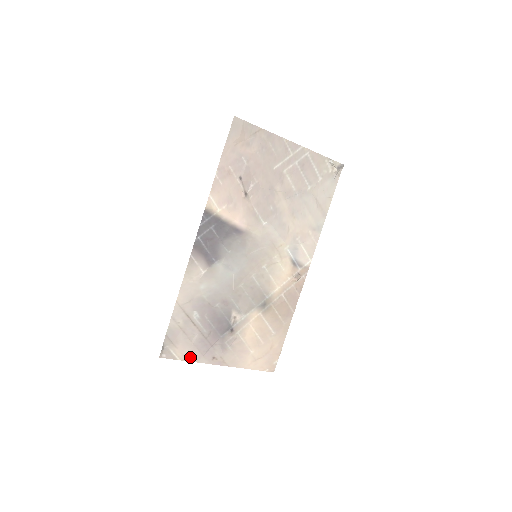
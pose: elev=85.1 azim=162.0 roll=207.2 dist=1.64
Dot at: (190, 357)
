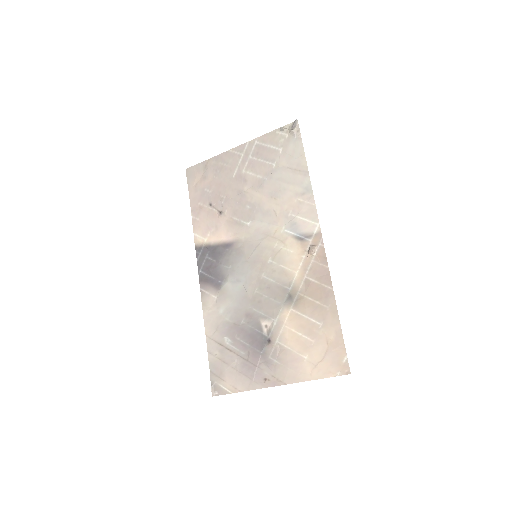
Dot at: (241, 387)
